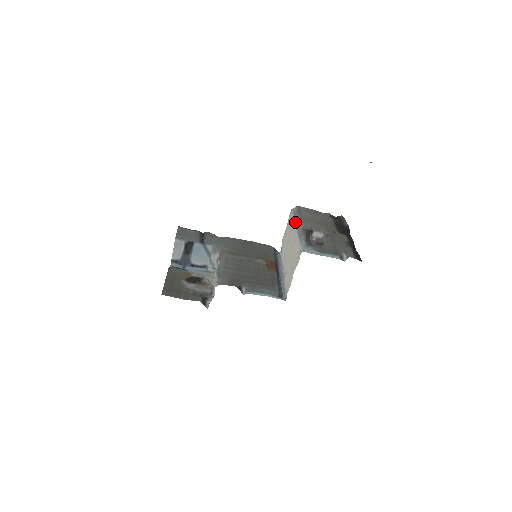
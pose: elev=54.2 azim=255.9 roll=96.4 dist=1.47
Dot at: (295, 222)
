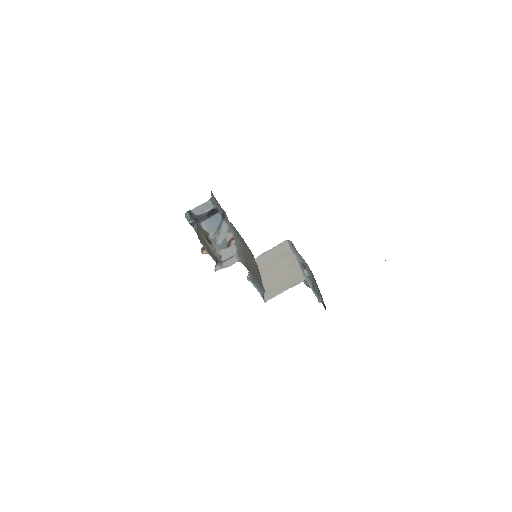
Dot at: (294, 253)
